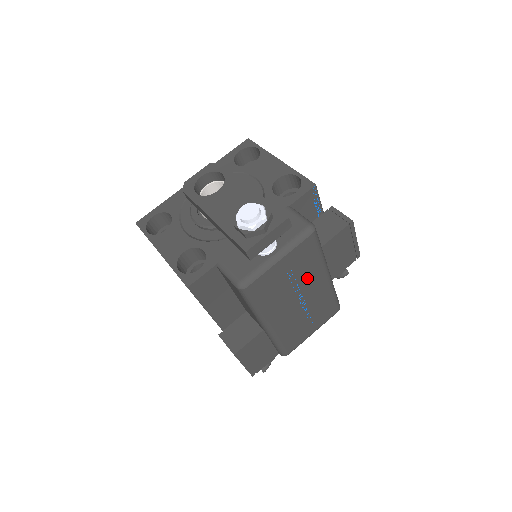
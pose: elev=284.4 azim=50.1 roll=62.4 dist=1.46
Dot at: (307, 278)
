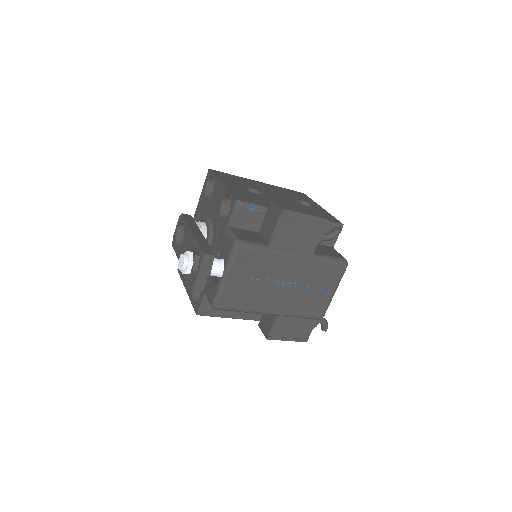
Dot at: (272, 271)
